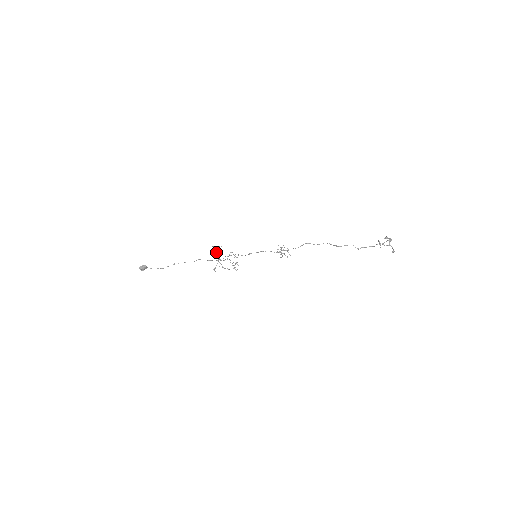
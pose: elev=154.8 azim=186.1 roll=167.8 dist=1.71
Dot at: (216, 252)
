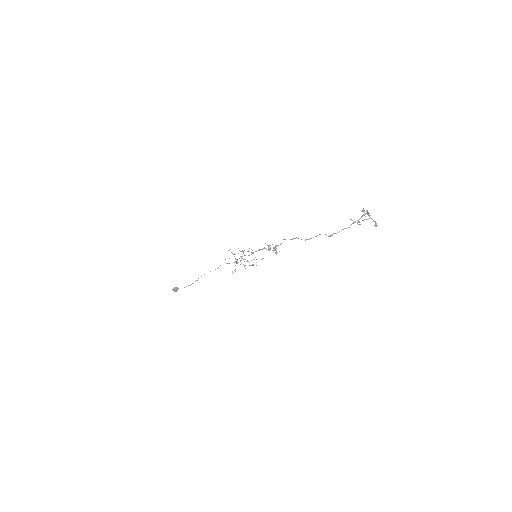
Dot at: (233, 254)
